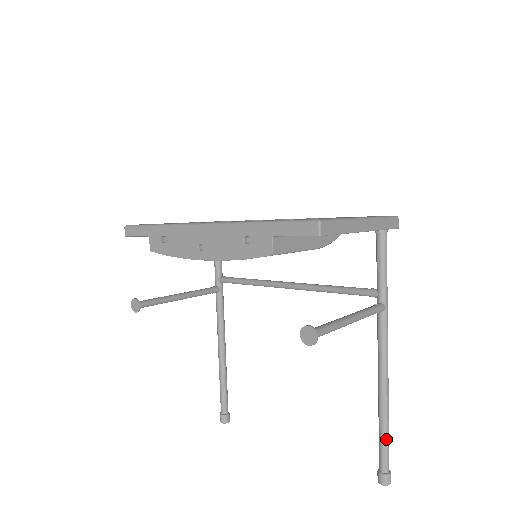
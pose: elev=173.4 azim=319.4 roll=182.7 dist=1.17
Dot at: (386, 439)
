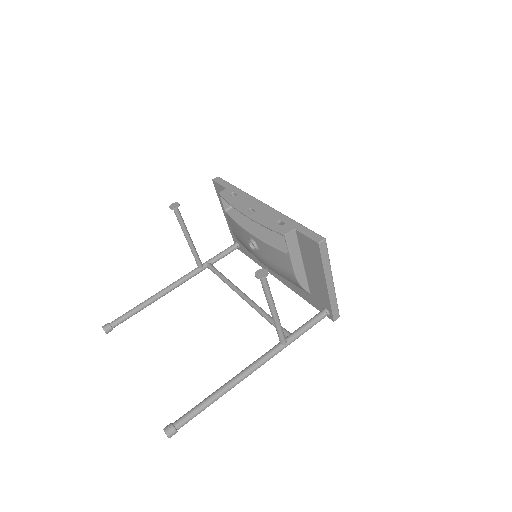
Dot at: (201, 409)
